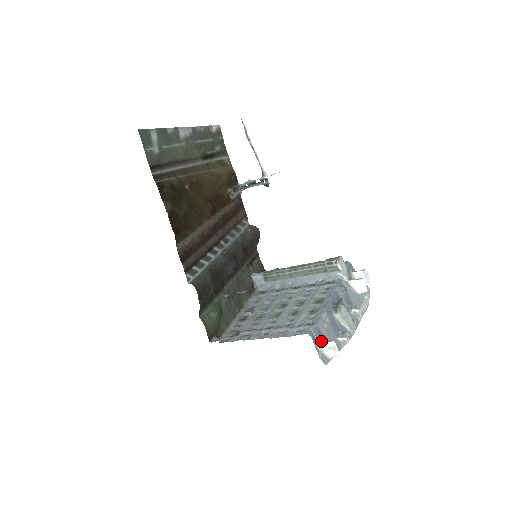
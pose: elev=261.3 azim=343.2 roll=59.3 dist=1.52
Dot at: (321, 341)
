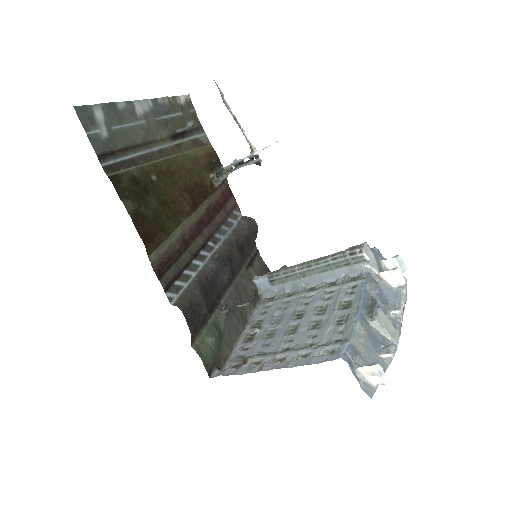
Dot at: (360, 364)
